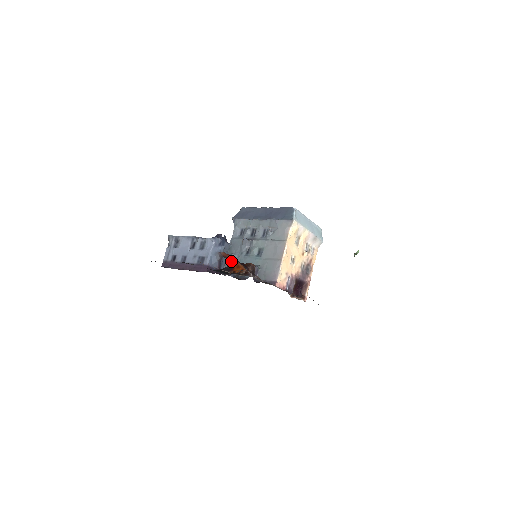
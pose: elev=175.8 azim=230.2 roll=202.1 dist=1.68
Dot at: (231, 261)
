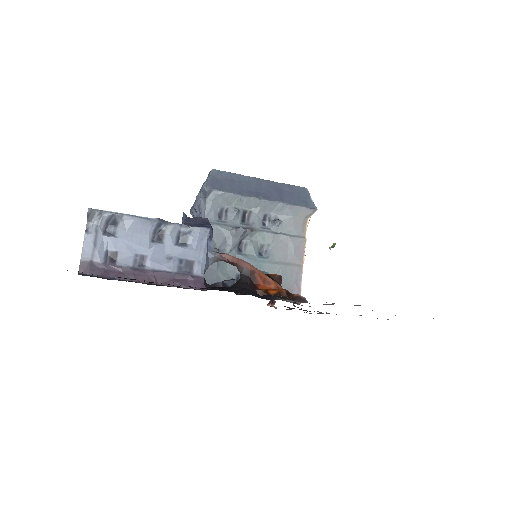
Dot at: (250, 271)
